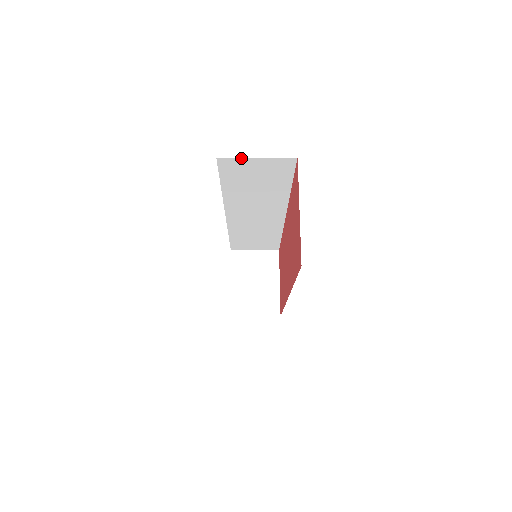
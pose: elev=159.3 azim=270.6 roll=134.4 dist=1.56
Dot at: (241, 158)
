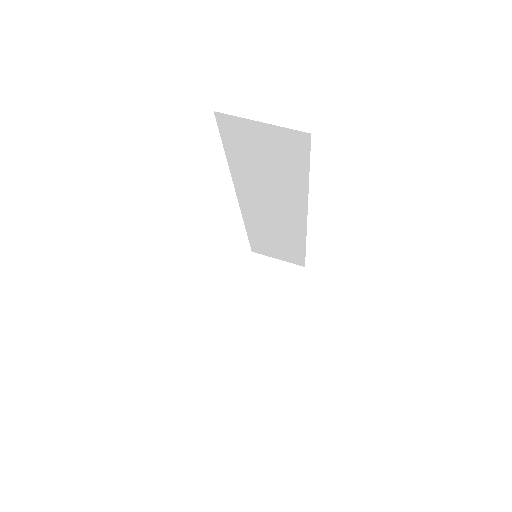
Dot at: (243, 118)
